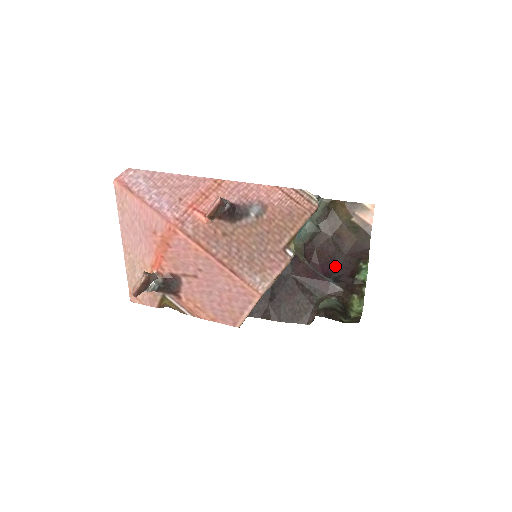
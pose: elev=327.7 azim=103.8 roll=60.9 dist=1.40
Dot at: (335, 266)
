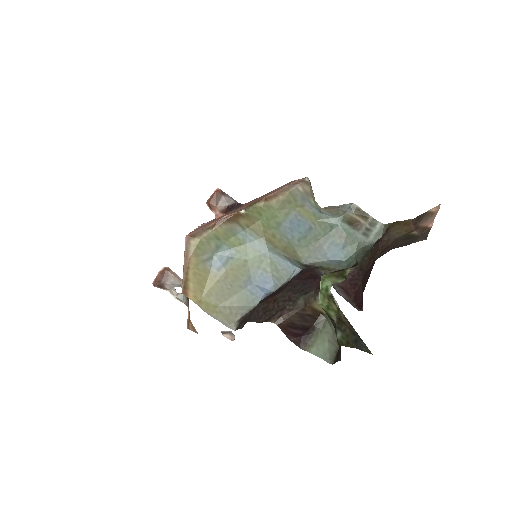
Dot at: occluded
